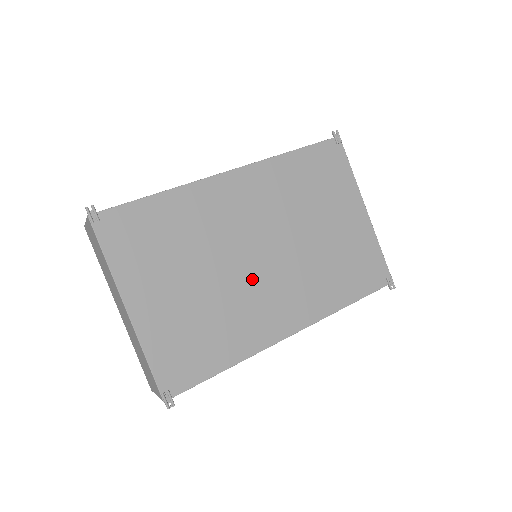
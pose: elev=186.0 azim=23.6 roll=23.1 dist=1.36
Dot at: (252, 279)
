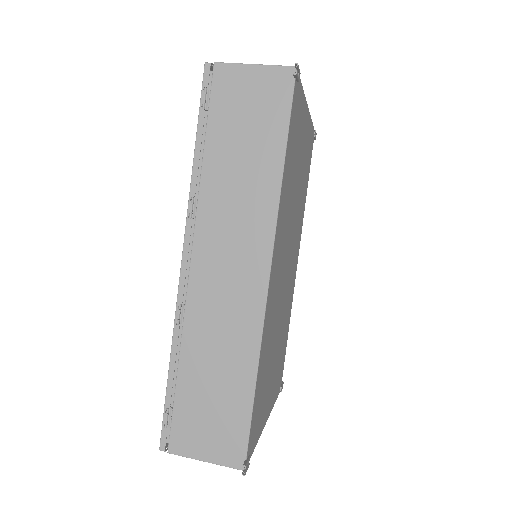
Dot at: (287, 287)
